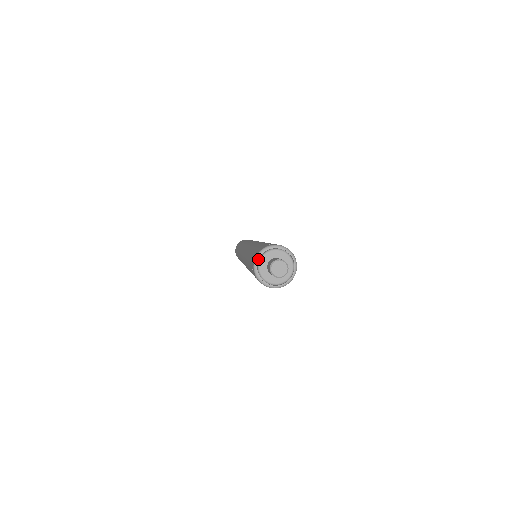
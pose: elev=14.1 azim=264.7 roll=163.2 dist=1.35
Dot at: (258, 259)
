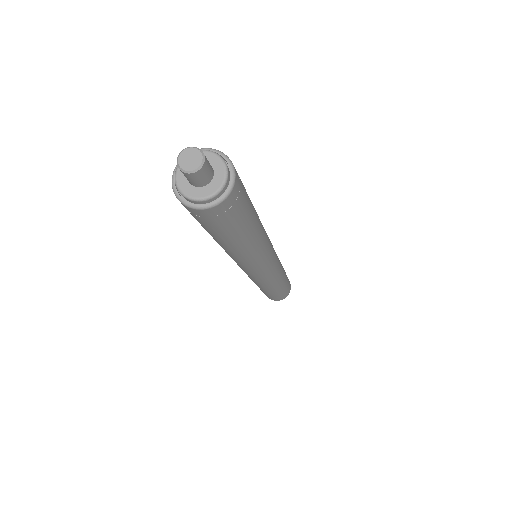
Dot at: (179, 173)
